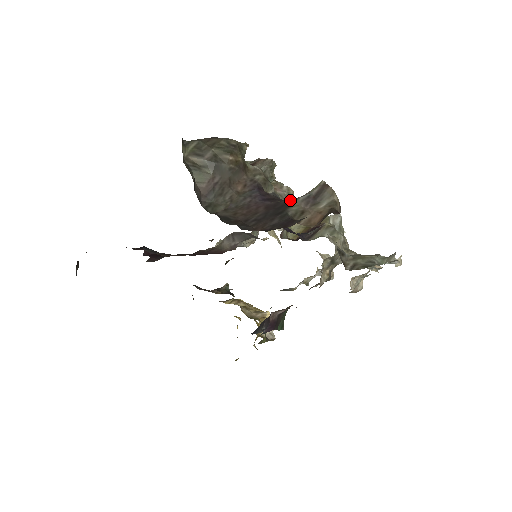
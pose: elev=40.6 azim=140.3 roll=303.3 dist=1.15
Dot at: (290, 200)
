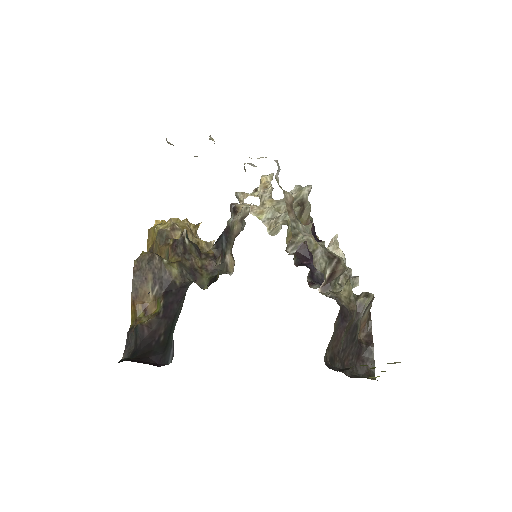
Dot at: (357, 321)
